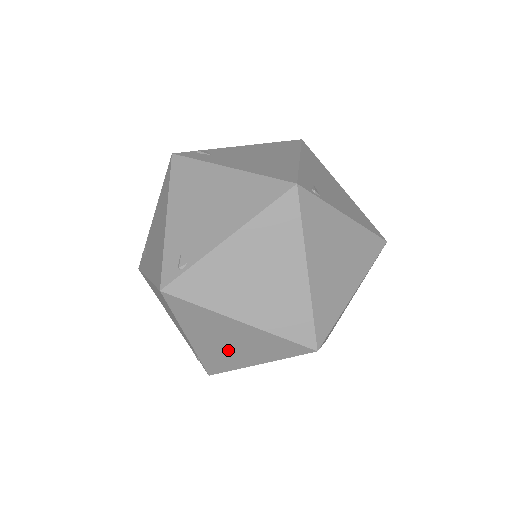
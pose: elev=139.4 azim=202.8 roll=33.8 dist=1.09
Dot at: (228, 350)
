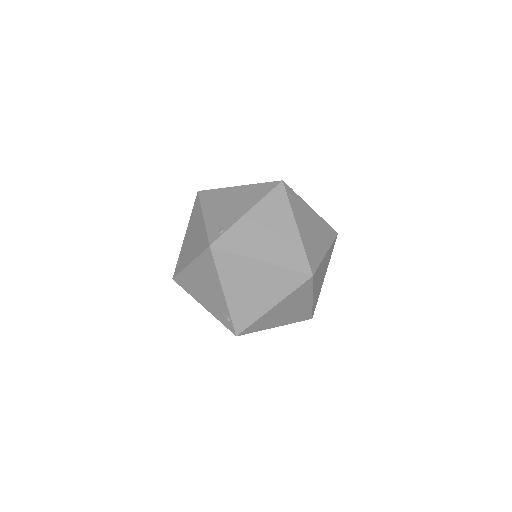
Dot at: (252, 297)
